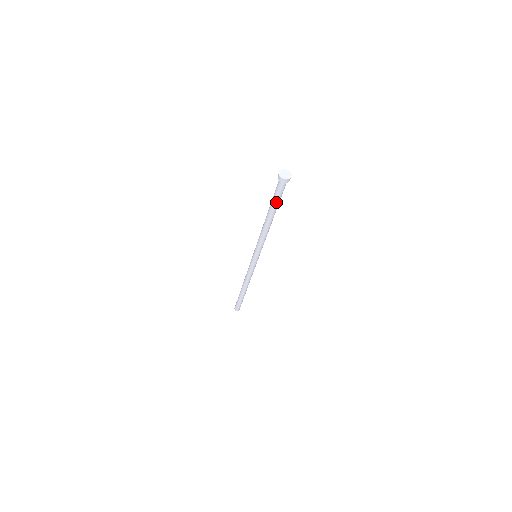
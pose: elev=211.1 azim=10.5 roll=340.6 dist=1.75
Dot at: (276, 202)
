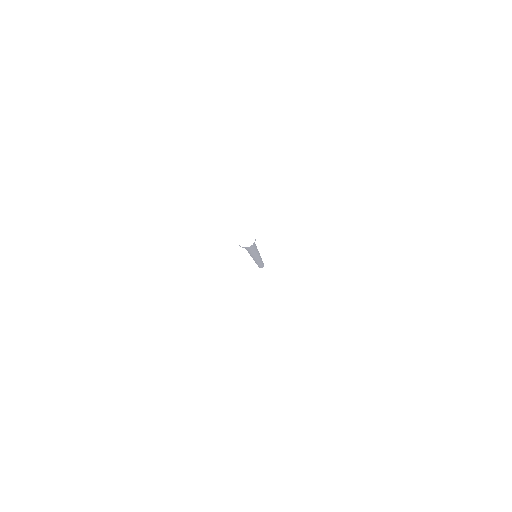
Dot at: (249, 249)
